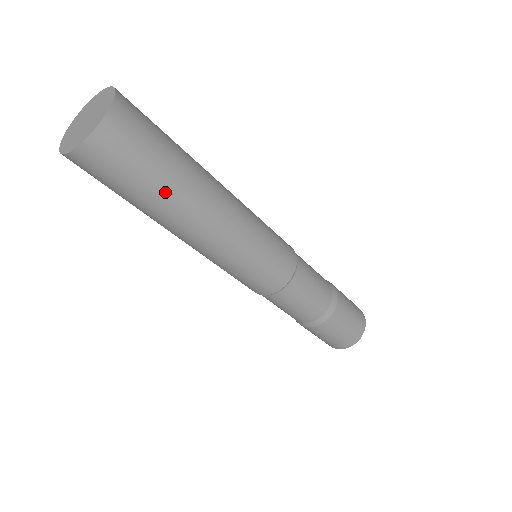
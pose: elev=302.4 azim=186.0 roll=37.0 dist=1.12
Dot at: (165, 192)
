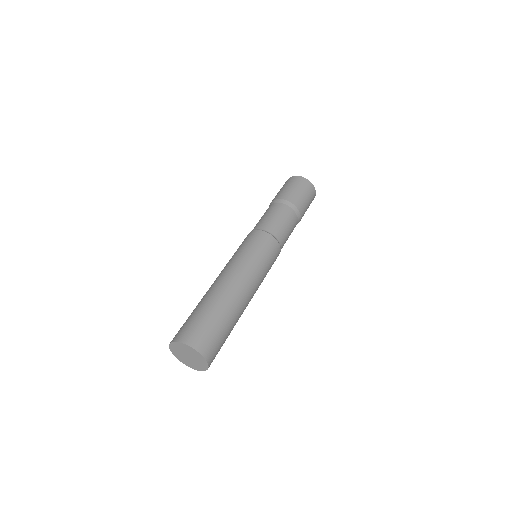
Dot at: occluded
